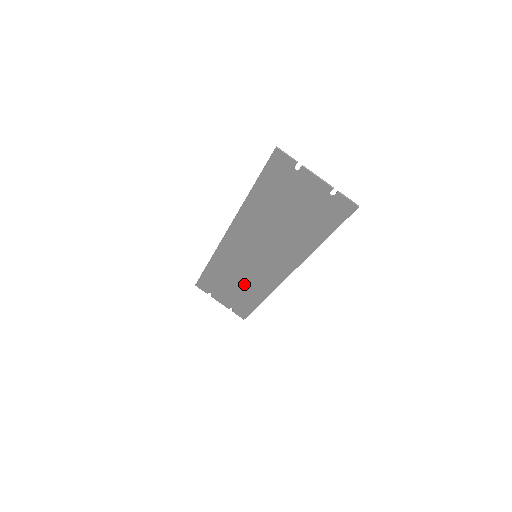
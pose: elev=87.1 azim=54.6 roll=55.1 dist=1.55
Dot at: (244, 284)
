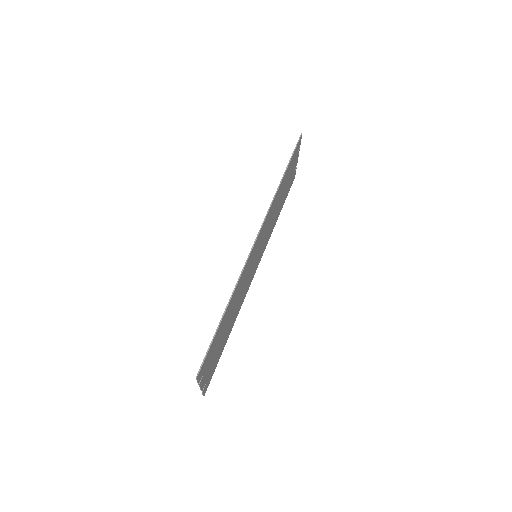
Dot at: (275, 213)
